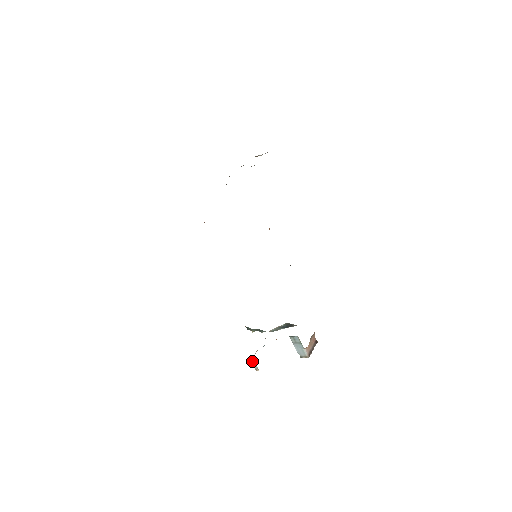
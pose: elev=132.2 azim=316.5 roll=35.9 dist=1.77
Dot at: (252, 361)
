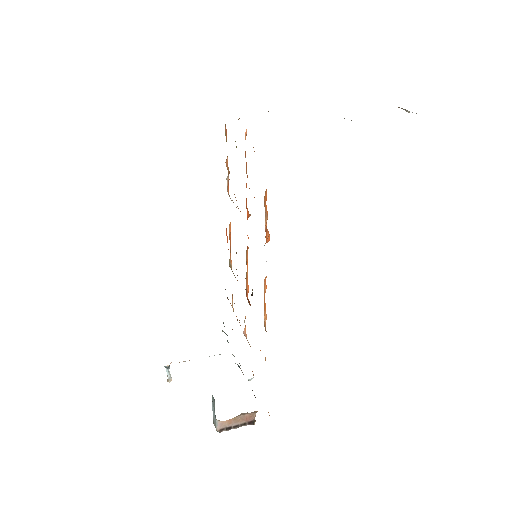
Dot at: (167, 367)
